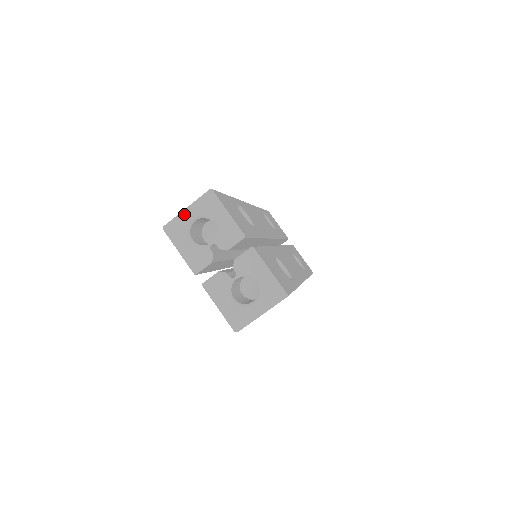
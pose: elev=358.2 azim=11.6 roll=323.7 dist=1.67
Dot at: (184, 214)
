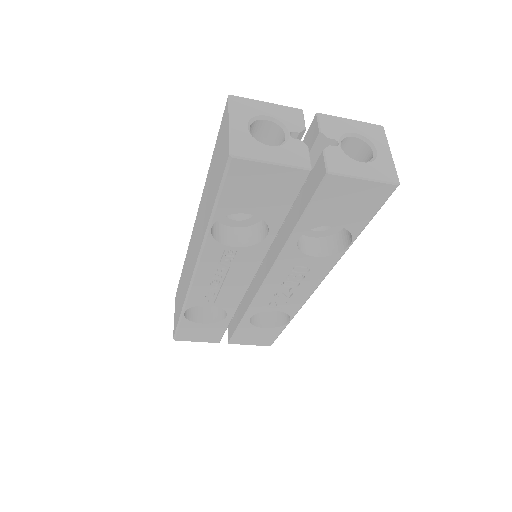
Dot at: (234, 129)
